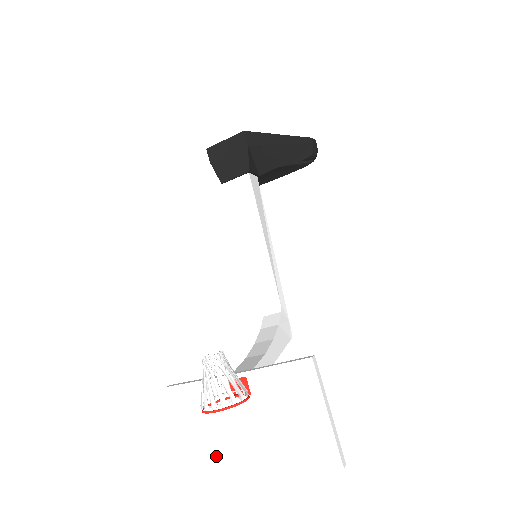
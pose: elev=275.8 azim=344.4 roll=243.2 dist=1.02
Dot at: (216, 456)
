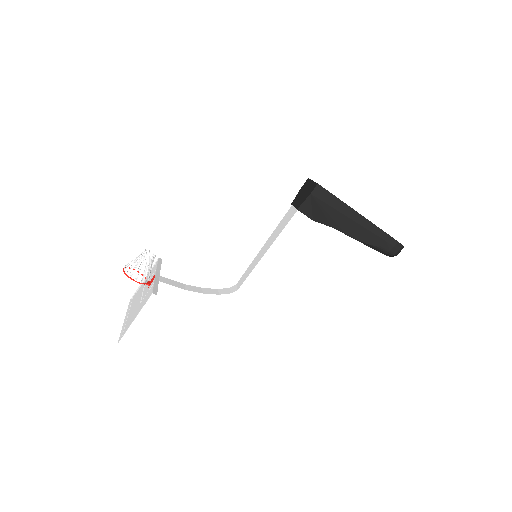
Dot at: (135, 299)
